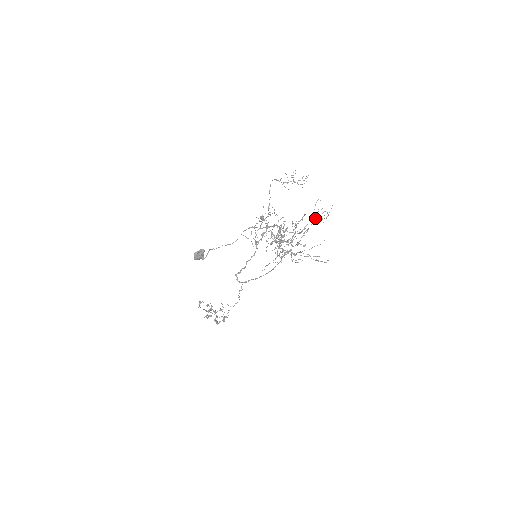
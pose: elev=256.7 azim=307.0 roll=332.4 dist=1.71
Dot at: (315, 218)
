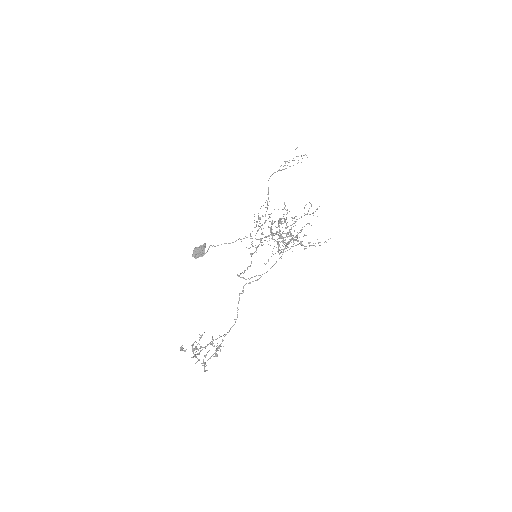
Dot at: (307, 214)
